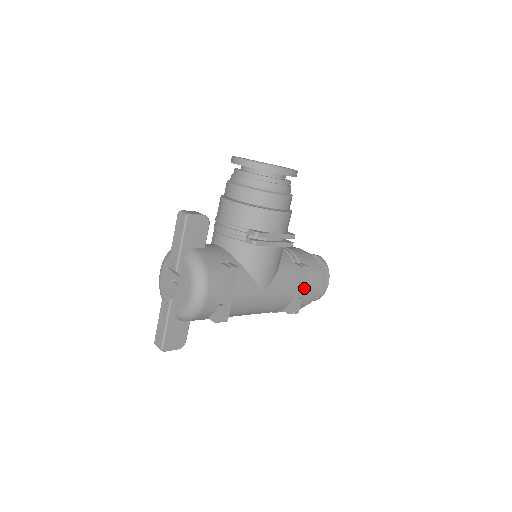
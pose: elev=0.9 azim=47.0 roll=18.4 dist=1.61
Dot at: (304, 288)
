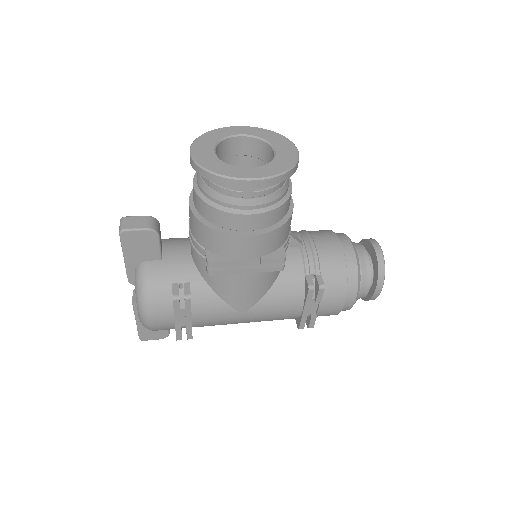
Dot at: (320, 305)
